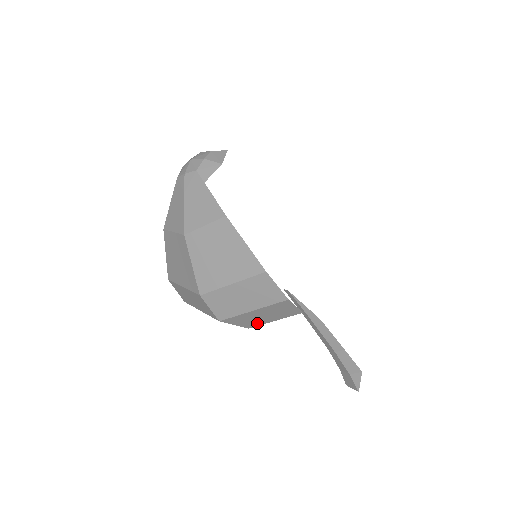
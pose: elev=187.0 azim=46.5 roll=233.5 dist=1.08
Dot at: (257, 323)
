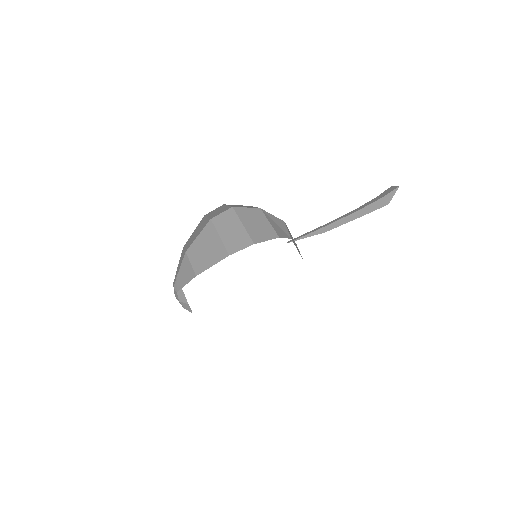
Dot at: occluded
